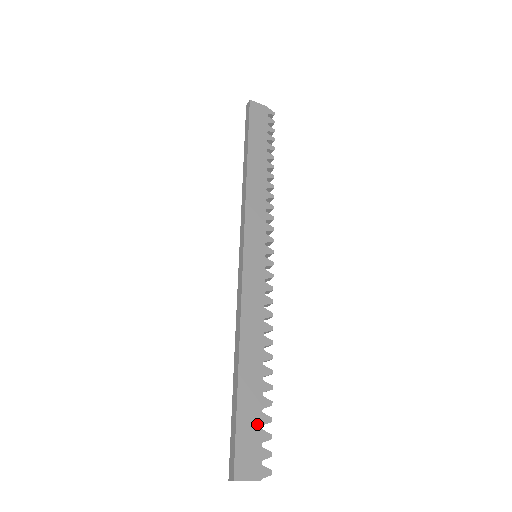
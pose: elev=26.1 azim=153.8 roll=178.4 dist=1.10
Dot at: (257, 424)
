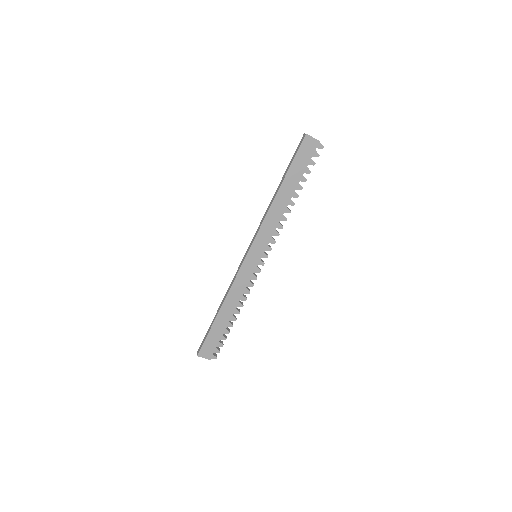
Dot at: (218, 339)
